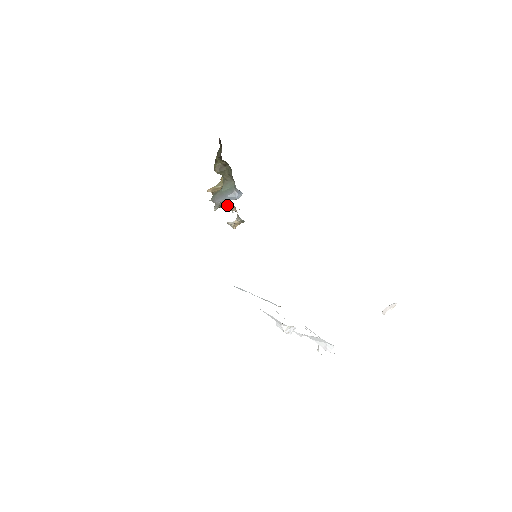
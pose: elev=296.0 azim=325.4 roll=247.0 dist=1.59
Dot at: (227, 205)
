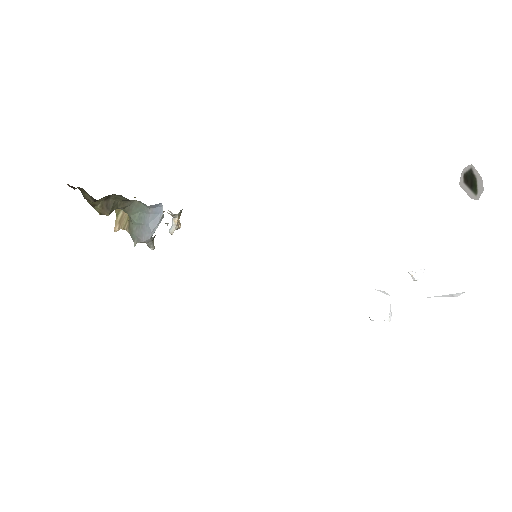
Dot at: occluded
